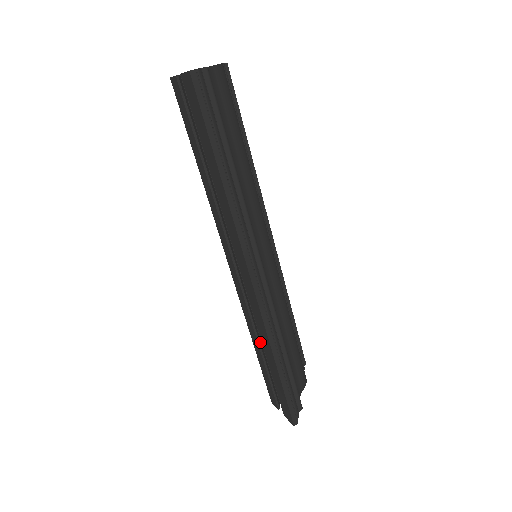
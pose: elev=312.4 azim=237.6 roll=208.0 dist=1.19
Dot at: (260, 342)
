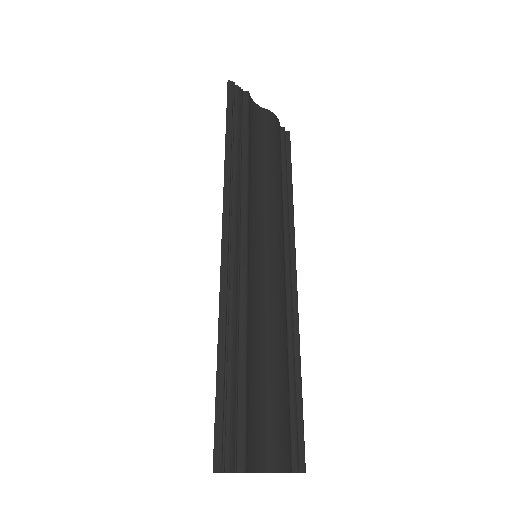
Dot at: occluded
